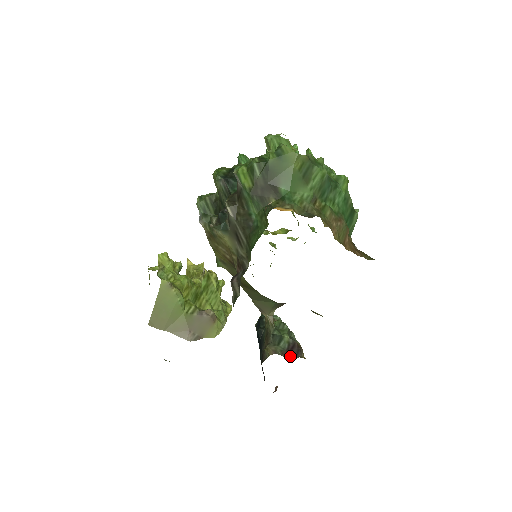
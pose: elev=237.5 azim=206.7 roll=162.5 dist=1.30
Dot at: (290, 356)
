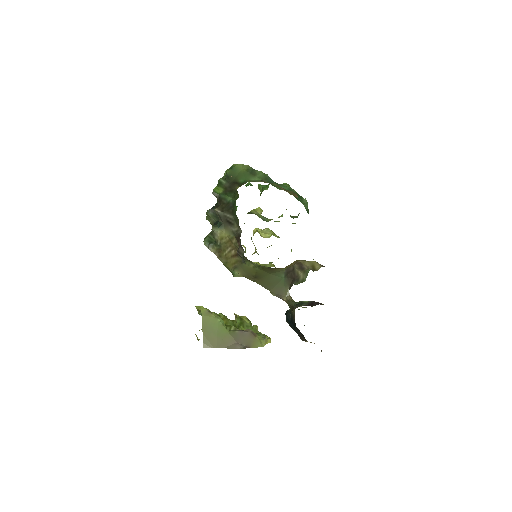
Dot at: (312, 306)
